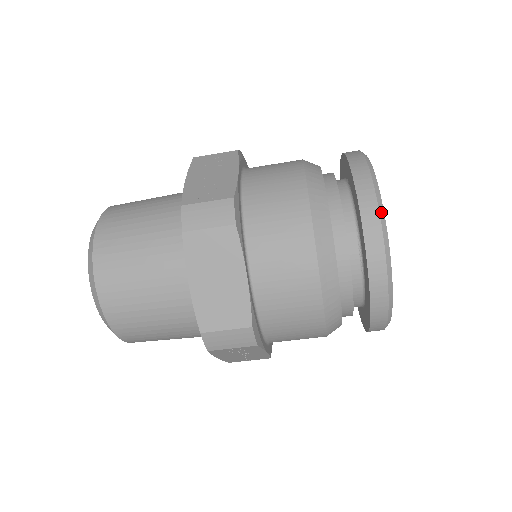
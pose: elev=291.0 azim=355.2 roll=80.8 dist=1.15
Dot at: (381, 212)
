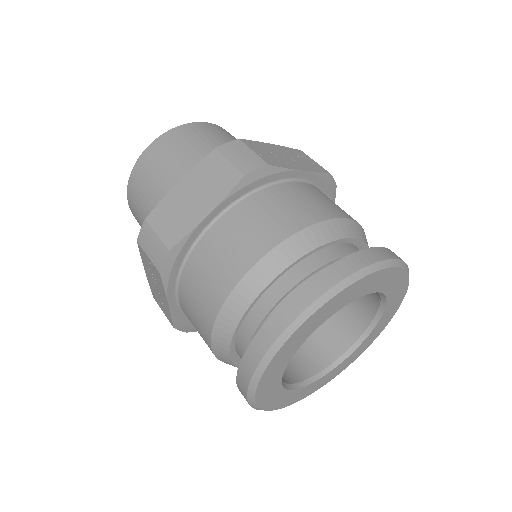
Dot at: (340, 285)
